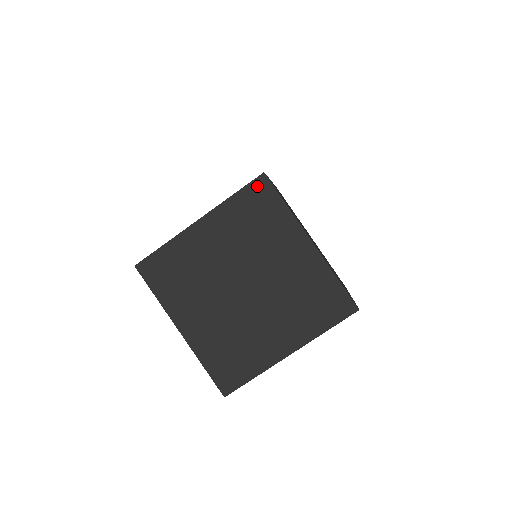
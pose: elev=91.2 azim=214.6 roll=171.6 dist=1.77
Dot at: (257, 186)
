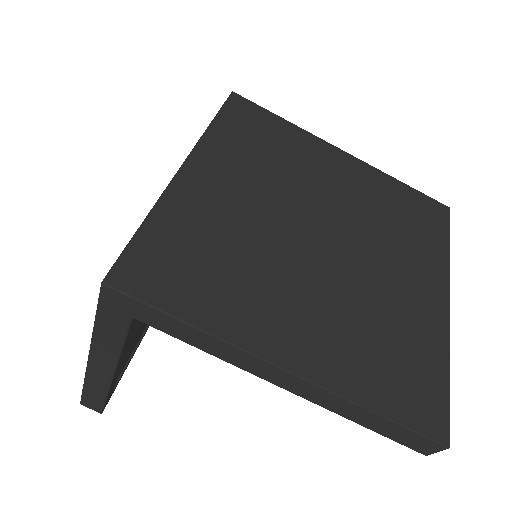
Dot at: occluded
